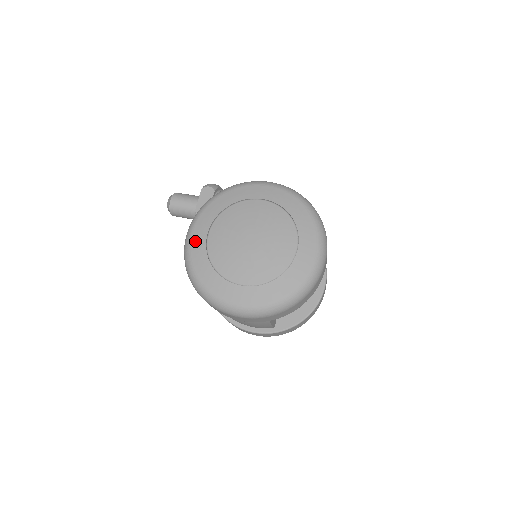
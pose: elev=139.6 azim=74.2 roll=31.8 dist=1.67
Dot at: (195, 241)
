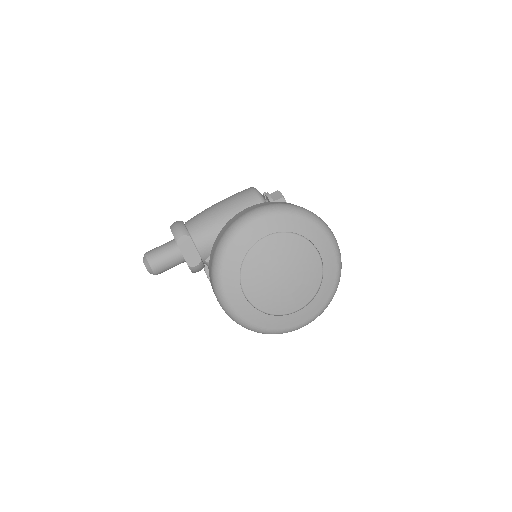
Dot at: (237, 306)
